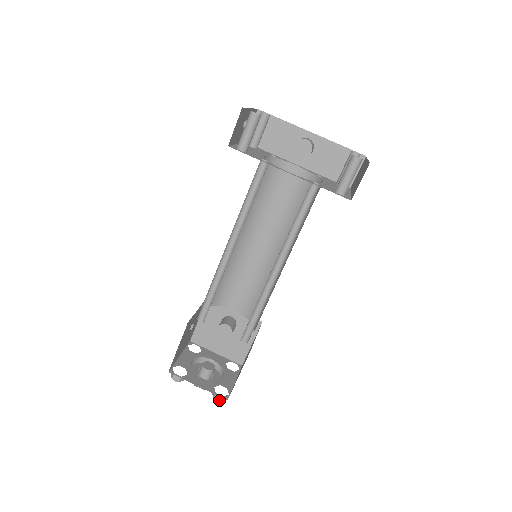
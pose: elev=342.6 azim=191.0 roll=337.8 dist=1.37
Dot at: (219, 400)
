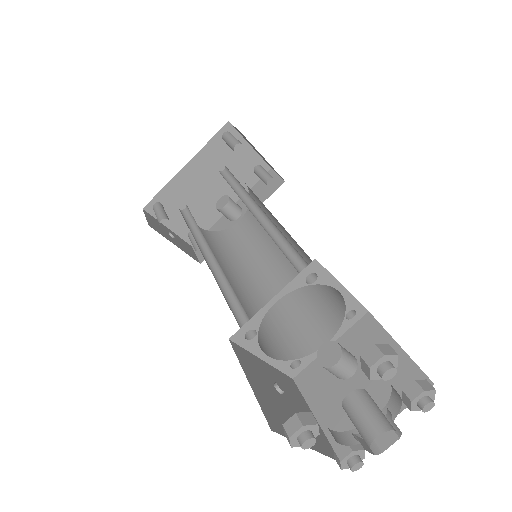
Dot at: (378, 357)
